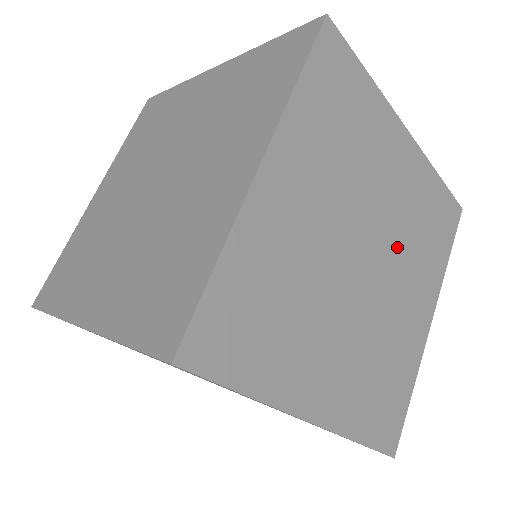
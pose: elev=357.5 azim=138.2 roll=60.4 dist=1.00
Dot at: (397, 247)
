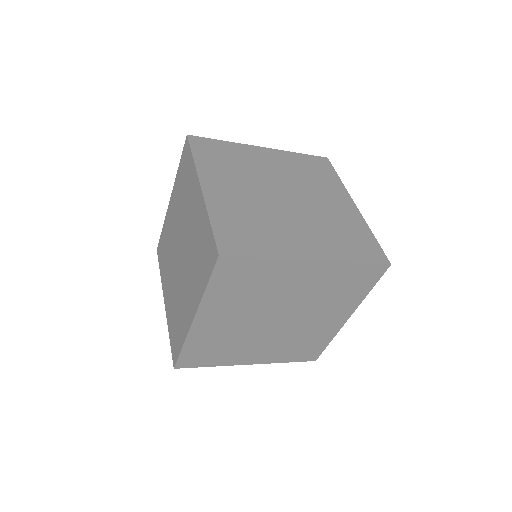
Dot at: (312, 215)
